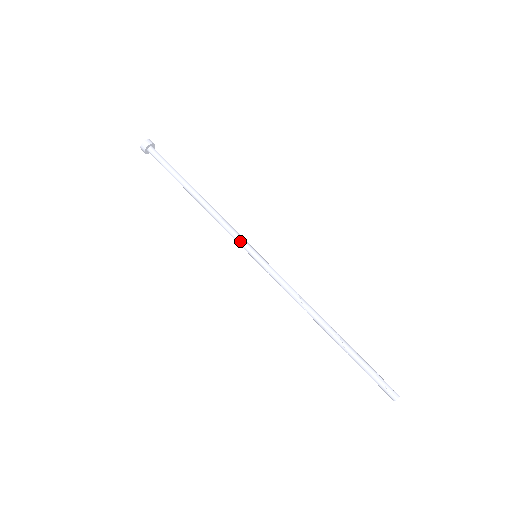
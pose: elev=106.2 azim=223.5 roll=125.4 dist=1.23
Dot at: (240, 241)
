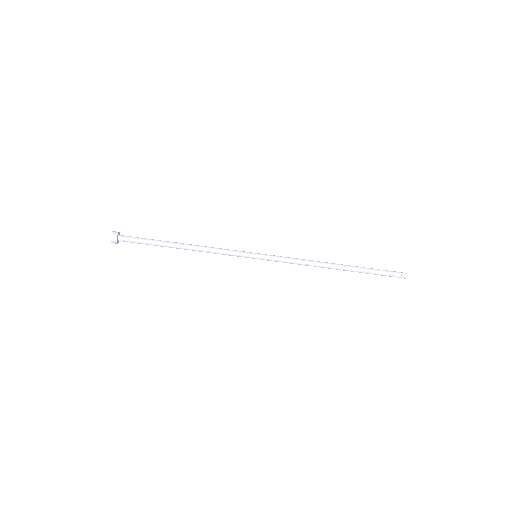
Dot at: (238, 256)
